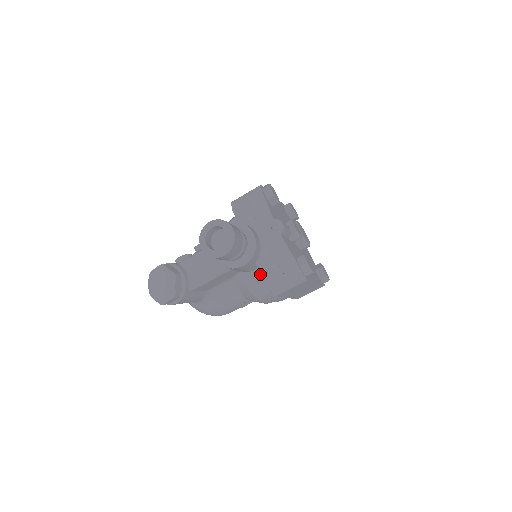
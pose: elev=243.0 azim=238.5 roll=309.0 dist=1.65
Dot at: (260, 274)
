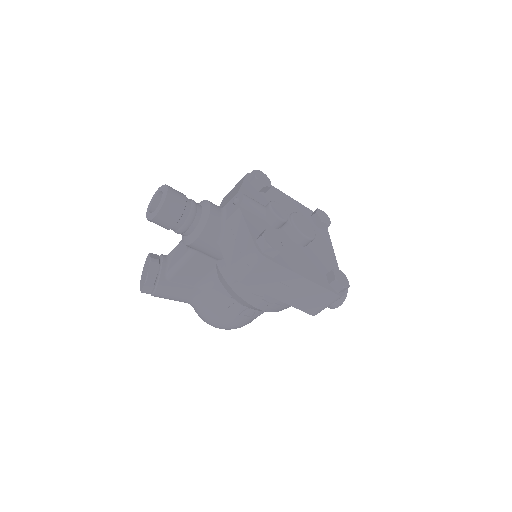
Dot at: occluded
